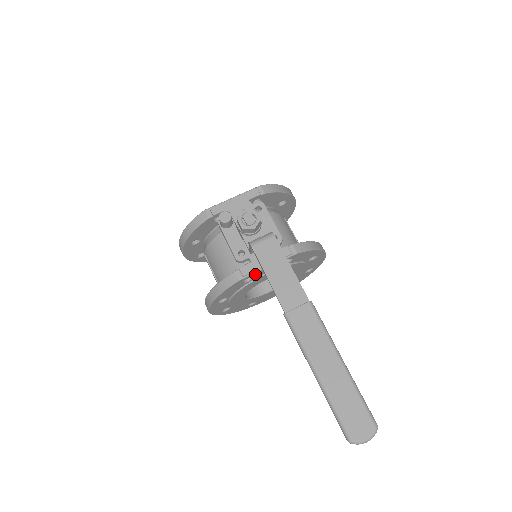
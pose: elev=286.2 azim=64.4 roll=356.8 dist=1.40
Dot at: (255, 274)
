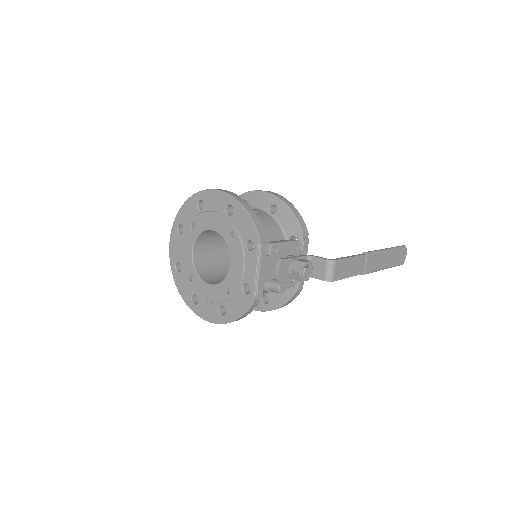
Dot at: occluded
